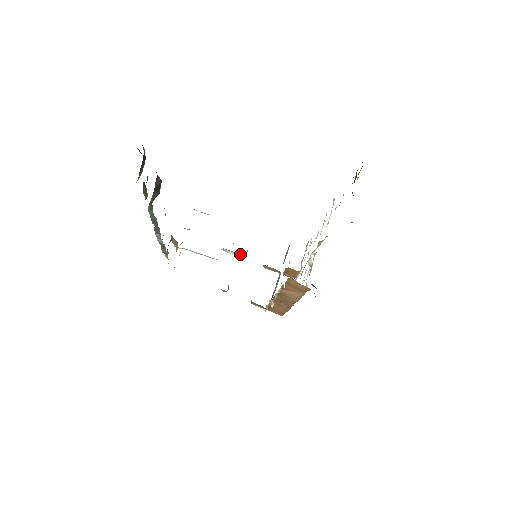
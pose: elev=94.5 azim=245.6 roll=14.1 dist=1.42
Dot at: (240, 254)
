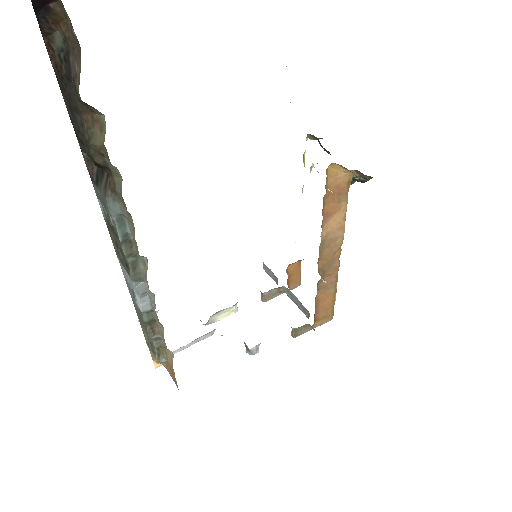
Dot at: (230, 307)
